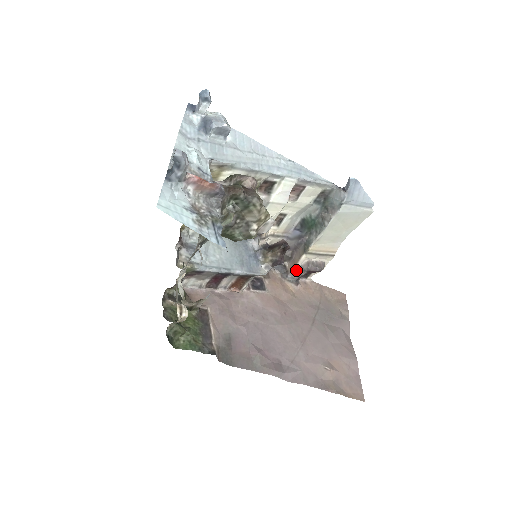
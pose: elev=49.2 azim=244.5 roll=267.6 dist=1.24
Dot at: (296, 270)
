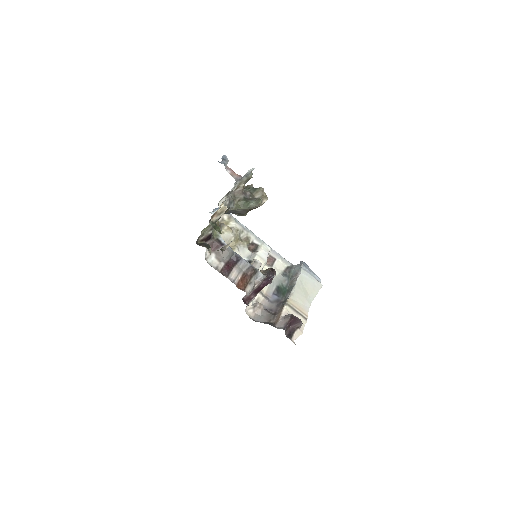
Dot at: (281, 320)
